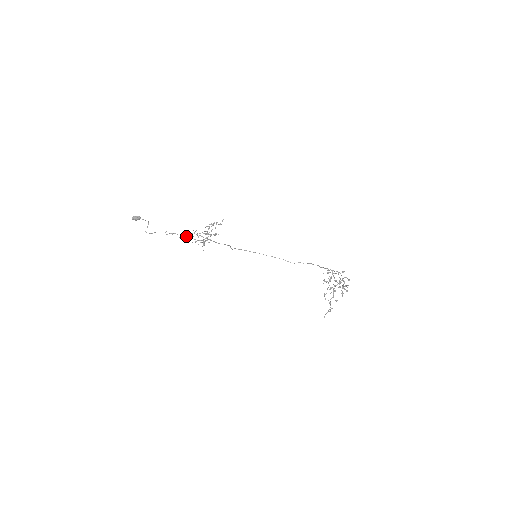
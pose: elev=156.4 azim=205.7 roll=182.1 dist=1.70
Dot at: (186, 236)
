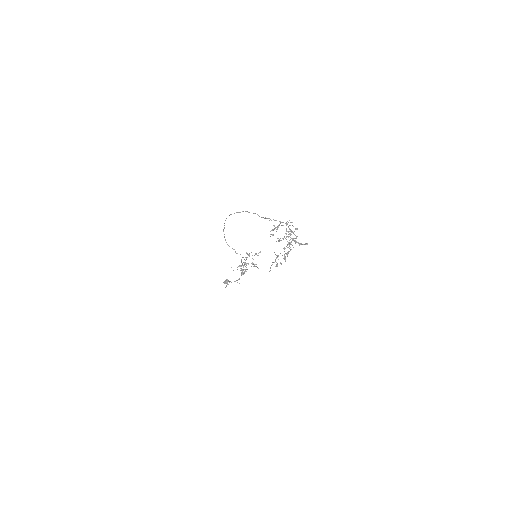
Dot at: occluded
